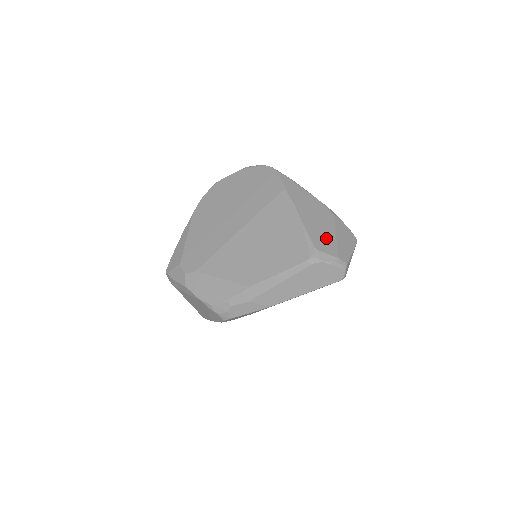
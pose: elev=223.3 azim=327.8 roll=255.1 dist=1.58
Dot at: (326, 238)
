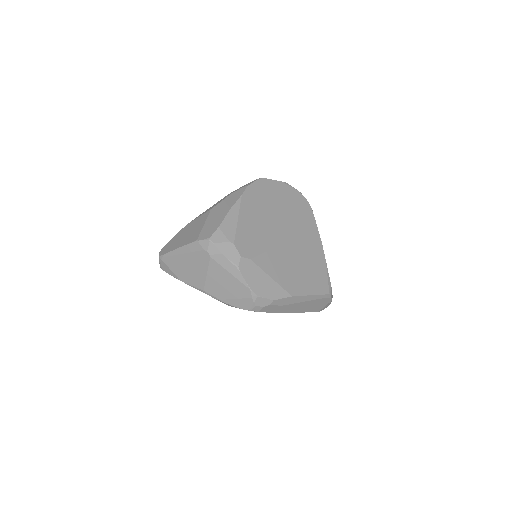
Dot at: occluded
